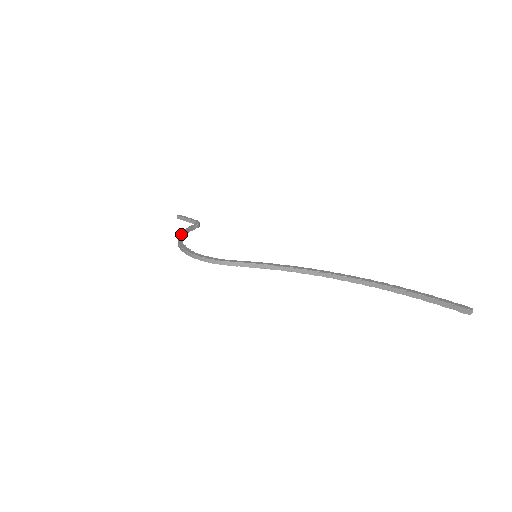
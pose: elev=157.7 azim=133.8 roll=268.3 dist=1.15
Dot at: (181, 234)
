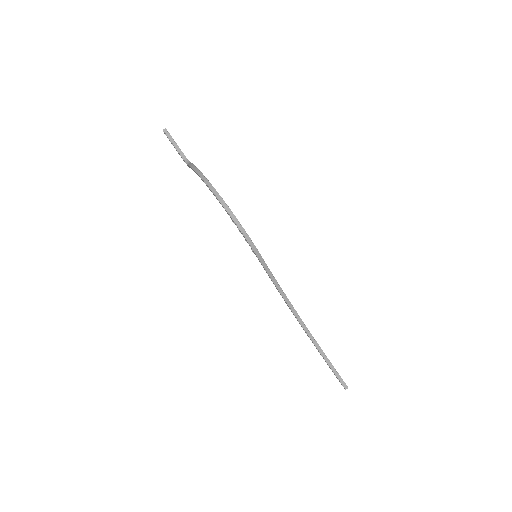
Dot at: (202, 173)
